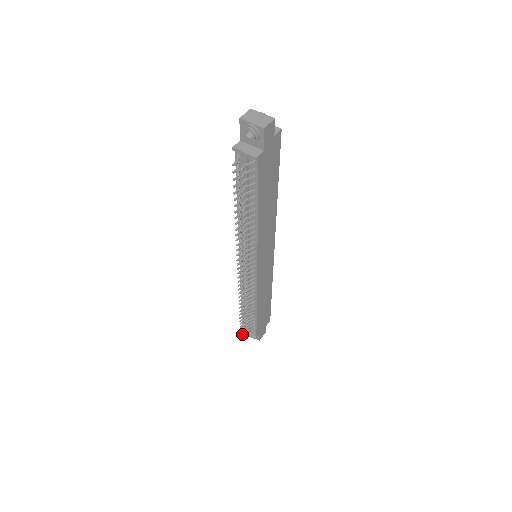
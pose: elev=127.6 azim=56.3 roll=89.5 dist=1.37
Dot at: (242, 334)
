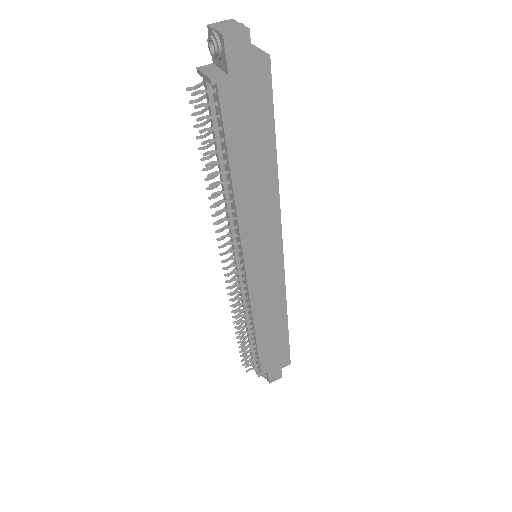
Dot at: occluded
